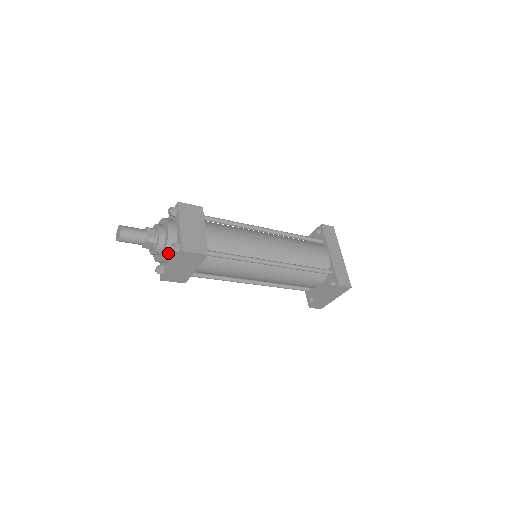
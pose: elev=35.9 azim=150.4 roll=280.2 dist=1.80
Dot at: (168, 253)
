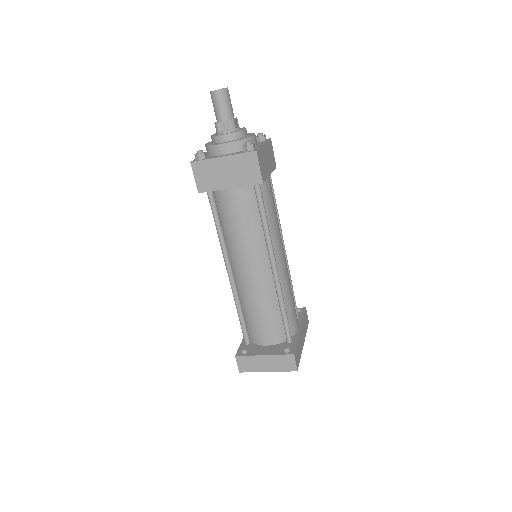
Dot at: (234, 146)
